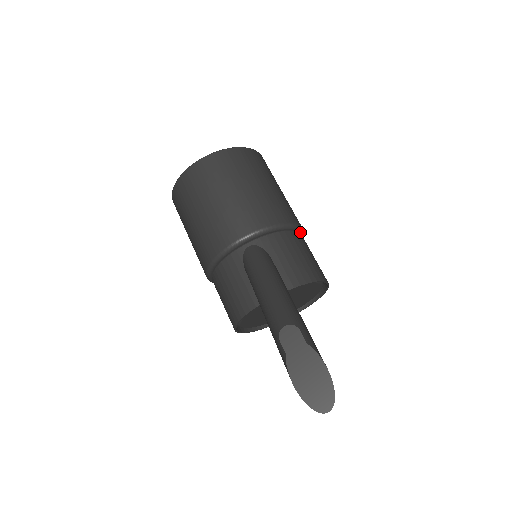
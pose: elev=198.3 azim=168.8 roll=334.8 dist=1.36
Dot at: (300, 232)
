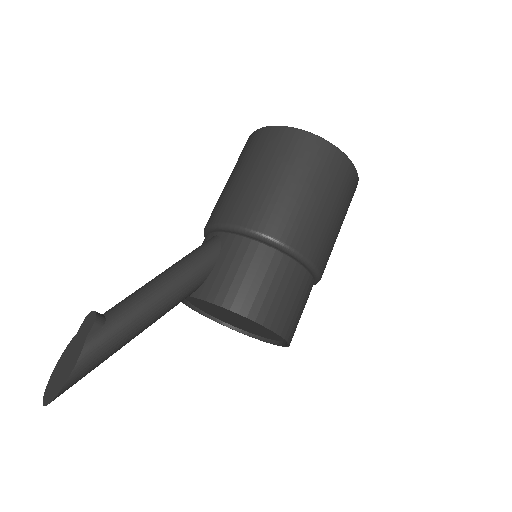
Dot at: (296, 258)
